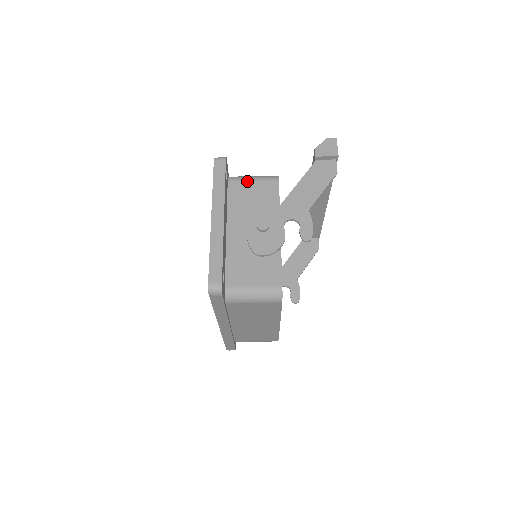
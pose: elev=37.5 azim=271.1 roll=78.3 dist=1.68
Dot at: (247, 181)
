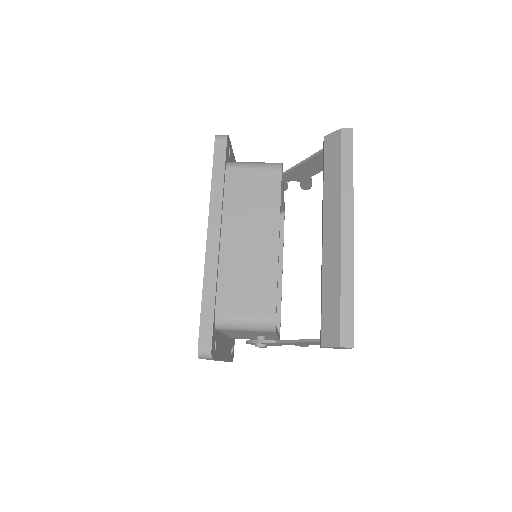
Dot at: occluded
